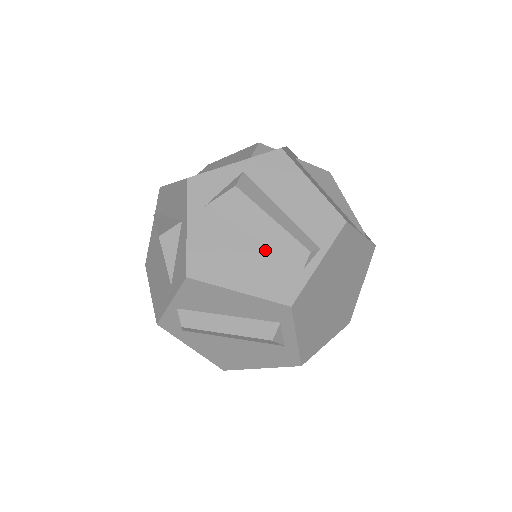
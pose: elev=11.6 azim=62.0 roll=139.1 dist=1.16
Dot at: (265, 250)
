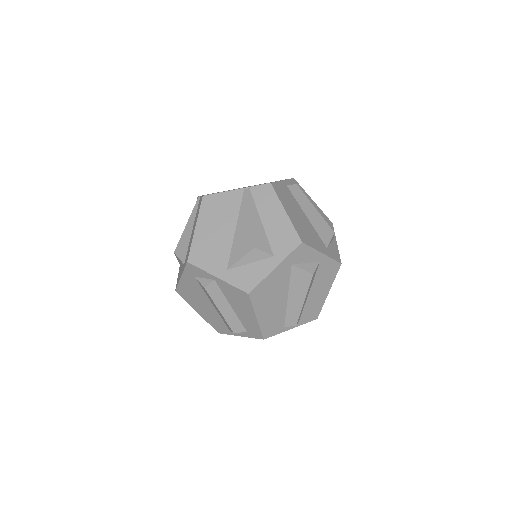
Dot at: (284, 307)
